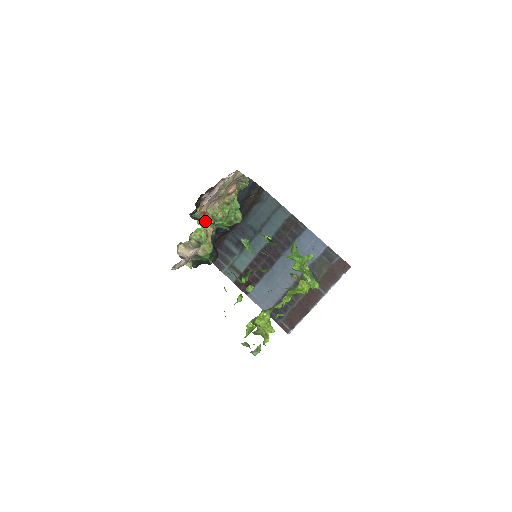
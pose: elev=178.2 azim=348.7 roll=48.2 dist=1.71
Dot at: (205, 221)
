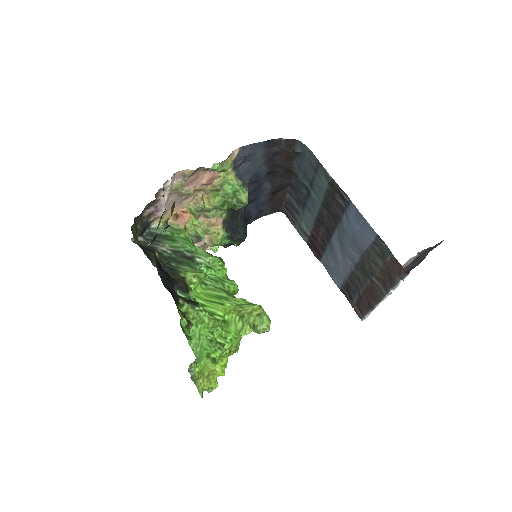
Dot at: (155, 241)
